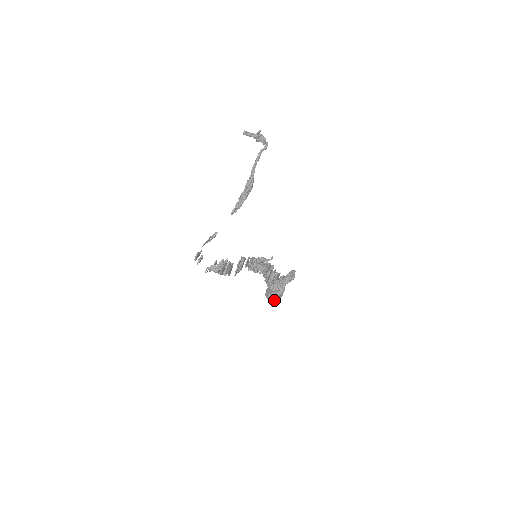
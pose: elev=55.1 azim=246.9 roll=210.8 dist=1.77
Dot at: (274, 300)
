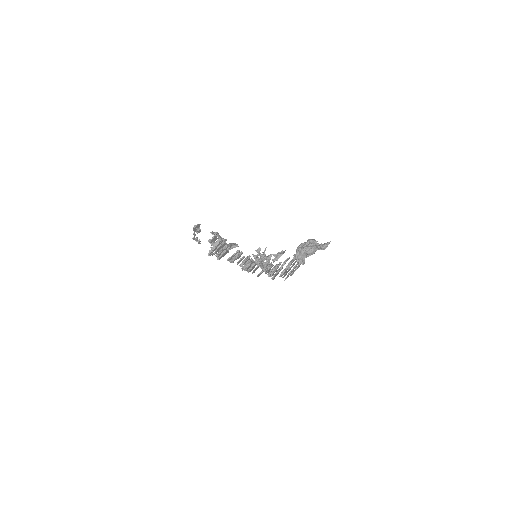
Dot at: (298, 261)
